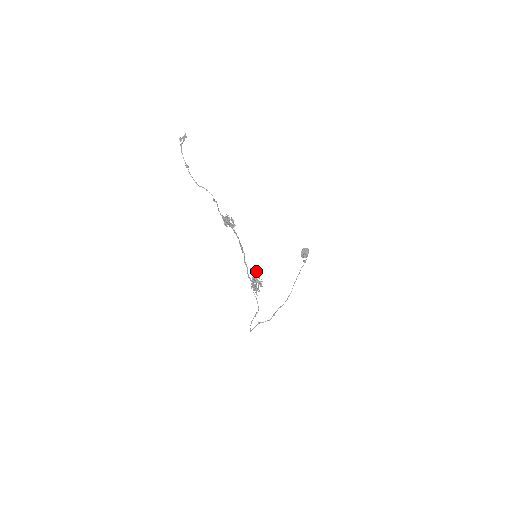
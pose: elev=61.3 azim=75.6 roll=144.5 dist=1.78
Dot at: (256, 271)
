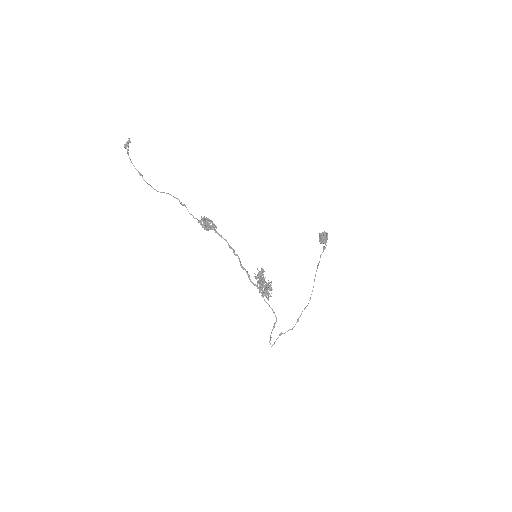
Dot at: (261, 274)
